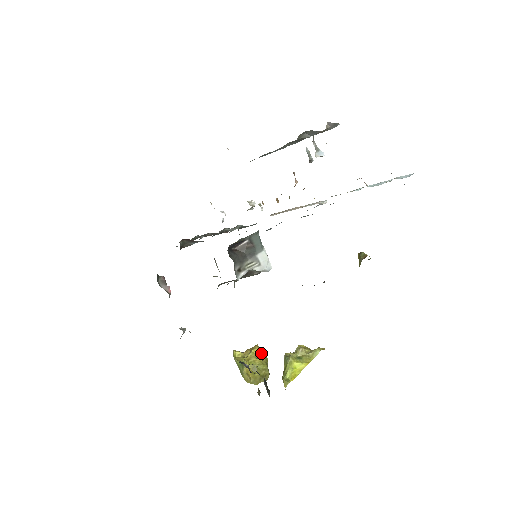
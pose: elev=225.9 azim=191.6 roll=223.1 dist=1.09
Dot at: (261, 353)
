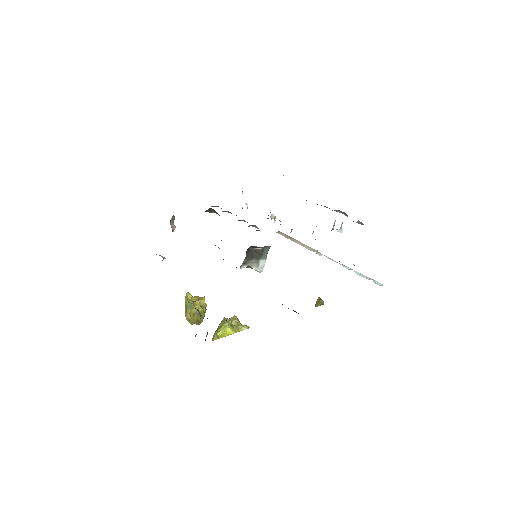
Dot at: (205, 304)
